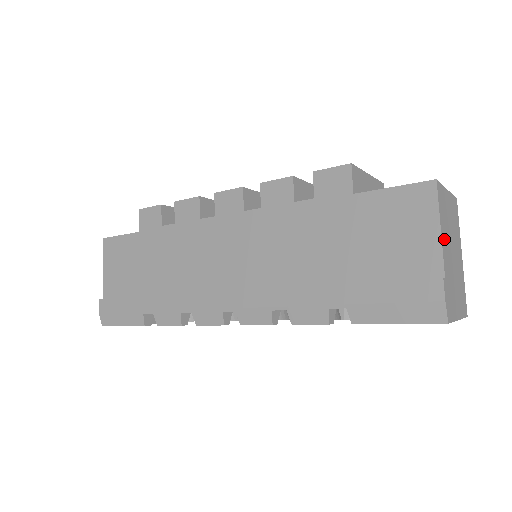
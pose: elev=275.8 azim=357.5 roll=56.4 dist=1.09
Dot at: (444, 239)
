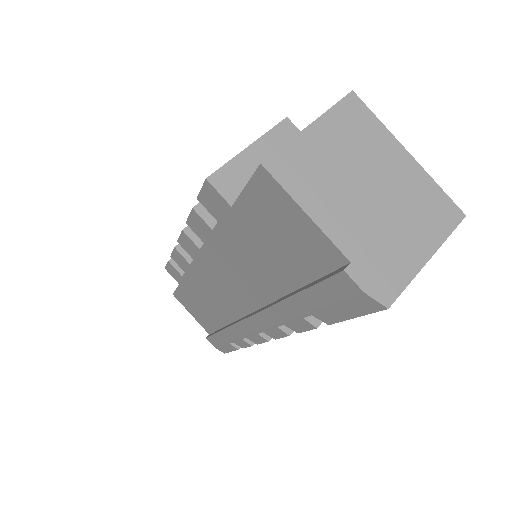
Dot at: (326, 212)
